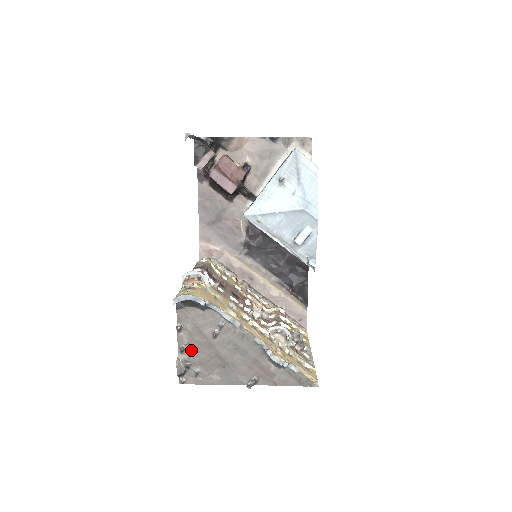
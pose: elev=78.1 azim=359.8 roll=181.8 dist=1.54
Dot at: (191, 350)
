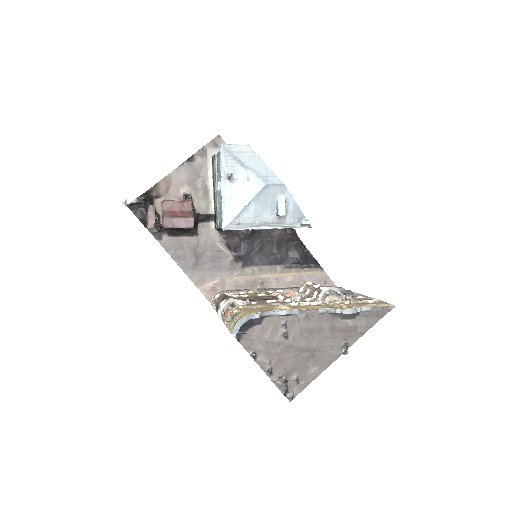
Dot at: (277, 365)
